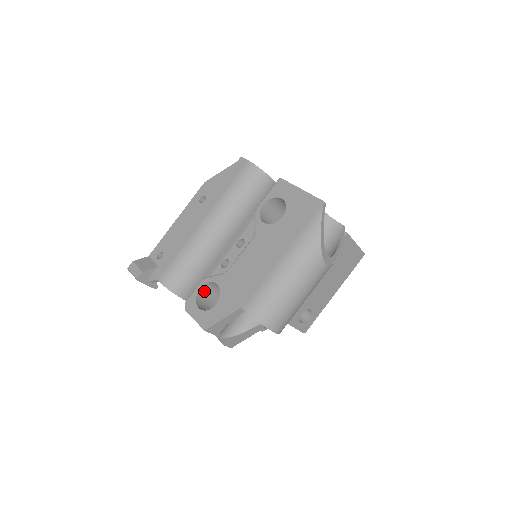
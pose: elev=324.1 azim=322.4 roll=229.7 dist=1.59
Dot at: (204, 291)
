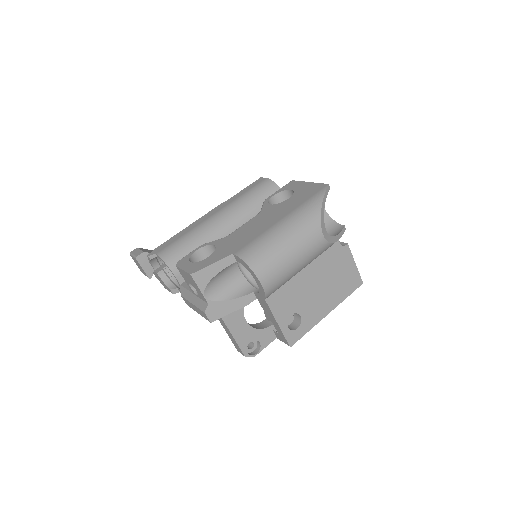
Dot at: (199, 257)
